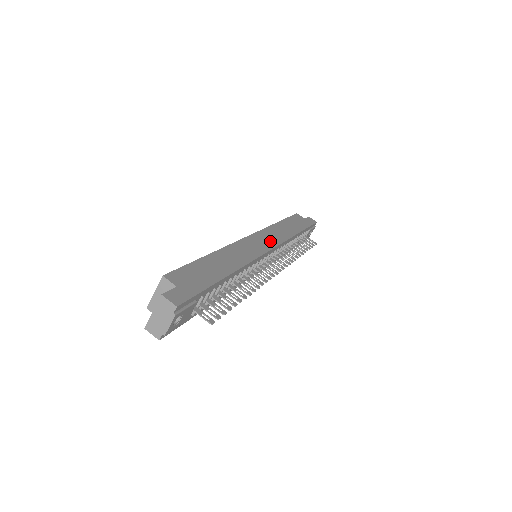
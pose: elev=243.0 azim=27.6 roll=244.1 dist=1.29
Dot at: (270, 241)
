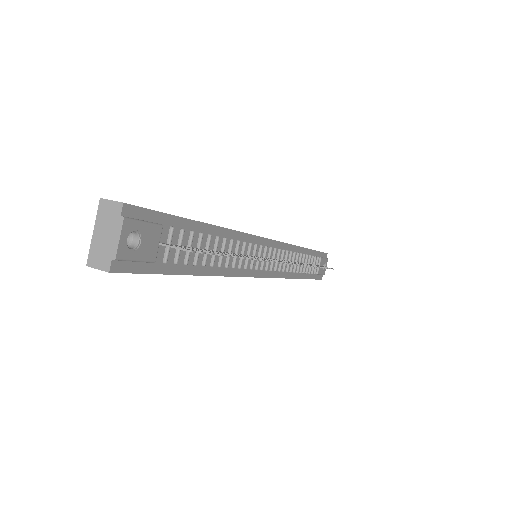
Dot at: occluded
